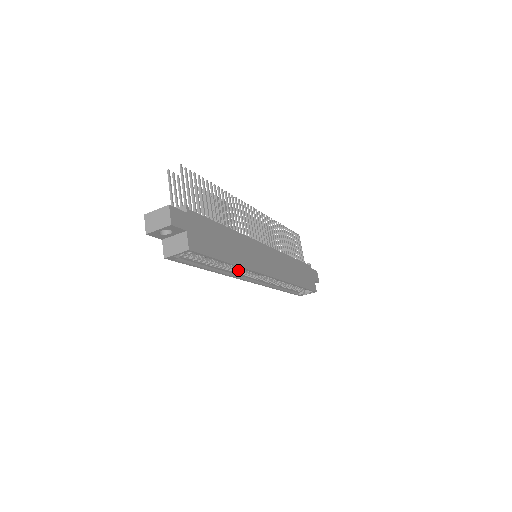
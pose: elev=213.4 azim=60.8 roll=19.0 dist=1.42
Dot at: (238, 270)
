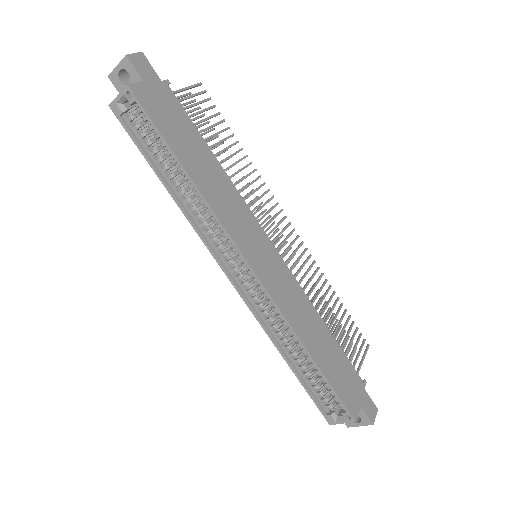
Dot at: (209, 227)
